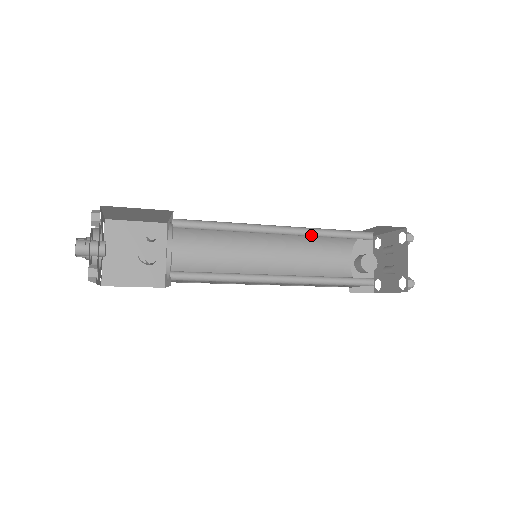
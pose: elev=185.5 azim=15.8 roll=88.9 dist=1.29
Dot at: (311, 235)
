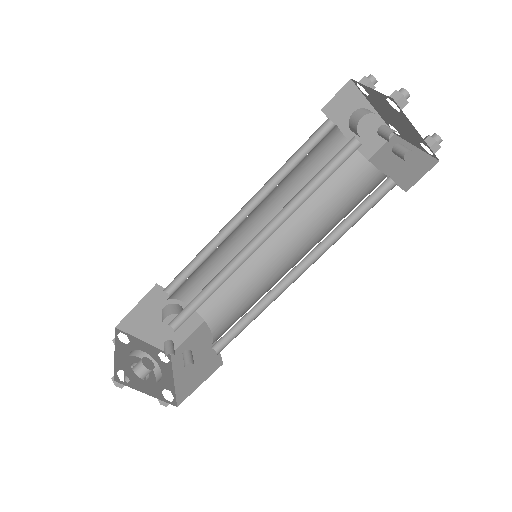
Dot at: (290, 210)
